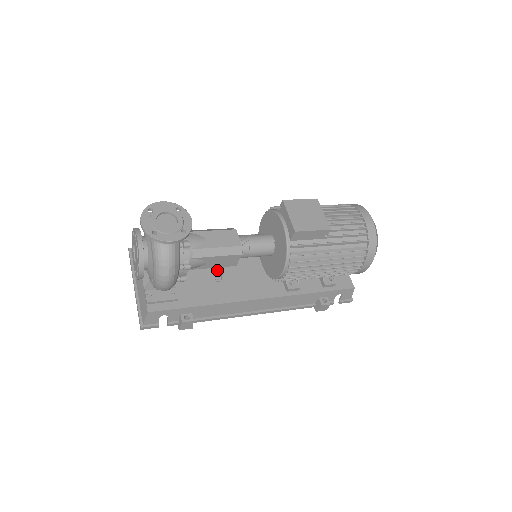
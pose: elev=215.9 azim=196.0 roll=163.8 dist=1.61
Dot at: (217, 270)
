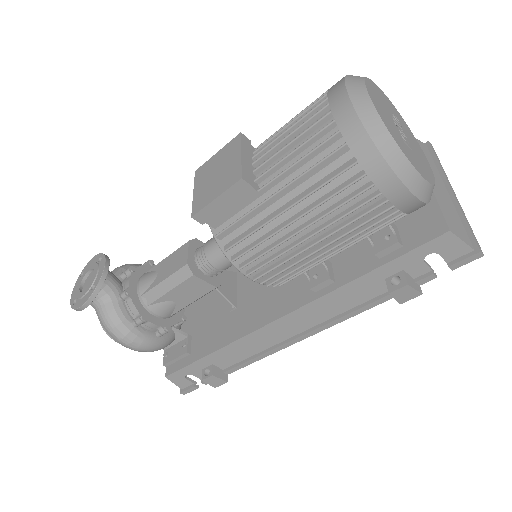
Dot at: (233, 294)
